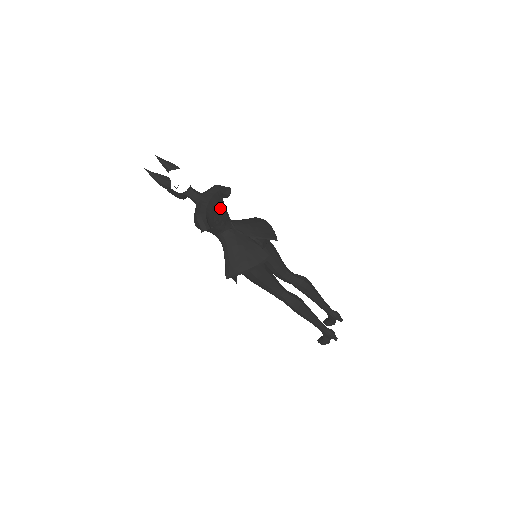
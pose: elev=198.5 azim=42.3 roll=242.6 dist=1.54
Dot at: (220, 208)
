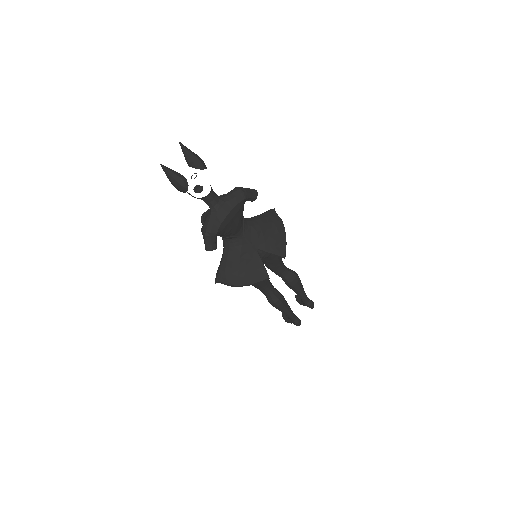
Dot at: (236, 219)
